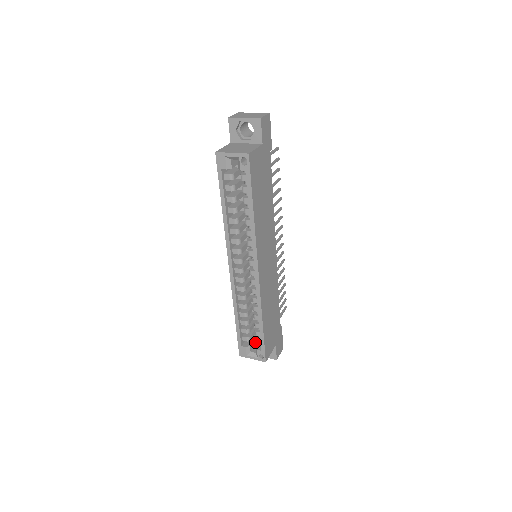
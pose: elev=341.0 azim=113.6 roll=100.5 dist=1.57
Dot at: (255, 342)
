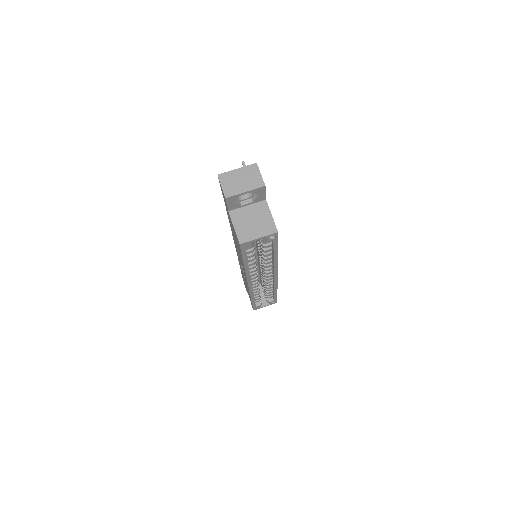
Dot at: occluded
